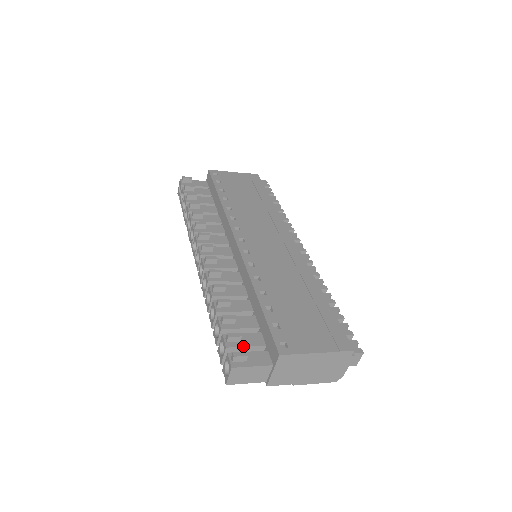
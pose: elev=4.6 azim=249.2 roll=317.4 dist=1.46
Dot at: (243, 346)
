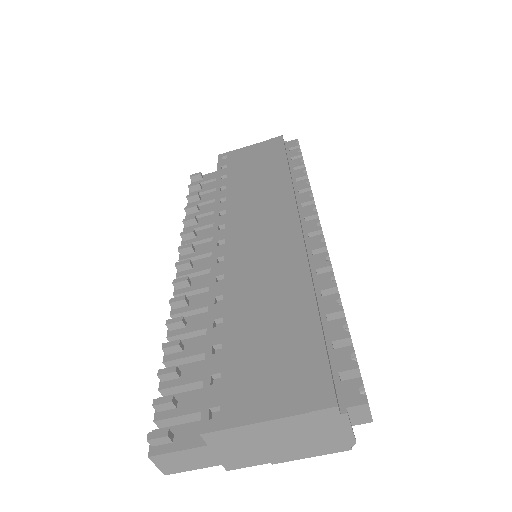
Dot at: (178, 415)
